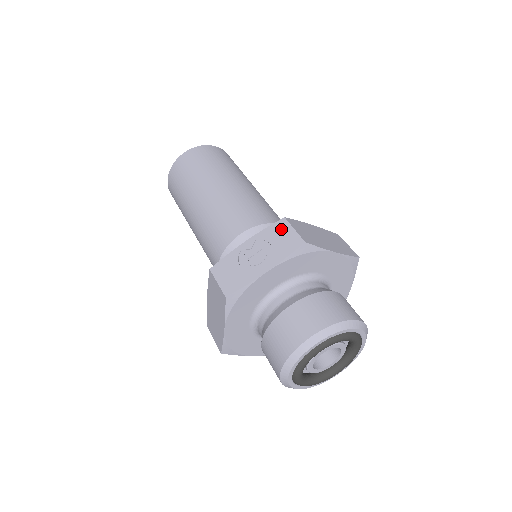
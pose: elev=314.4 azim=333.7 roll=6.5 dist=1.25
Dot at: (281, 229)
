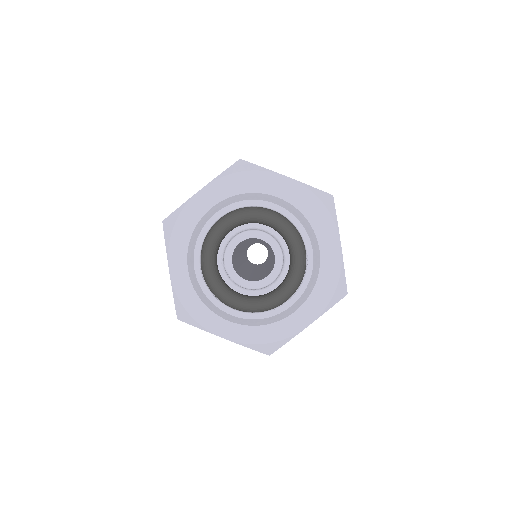
Dot at: occluded
